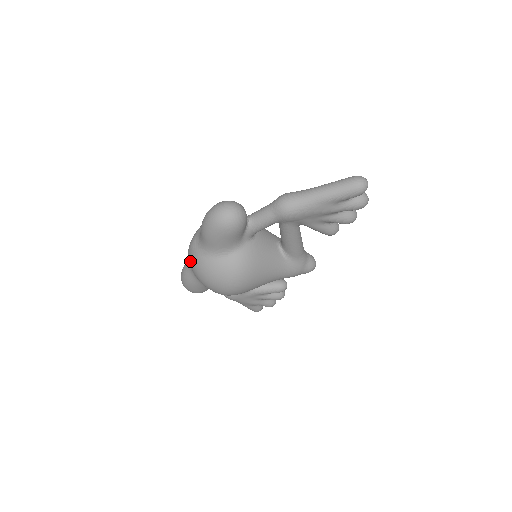
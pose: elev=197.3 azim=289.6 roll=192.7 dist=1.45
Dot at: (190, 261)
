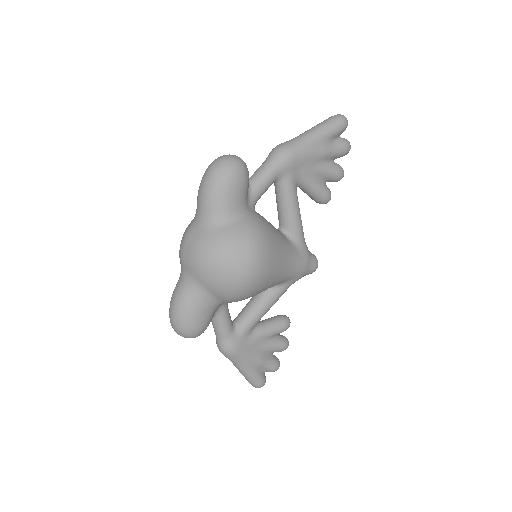
Dot at: (189, 257)
